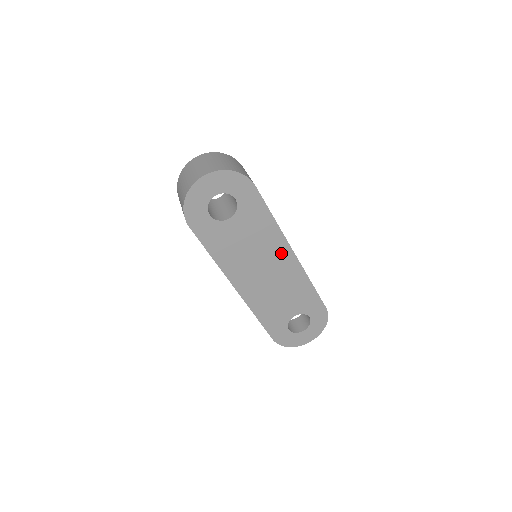
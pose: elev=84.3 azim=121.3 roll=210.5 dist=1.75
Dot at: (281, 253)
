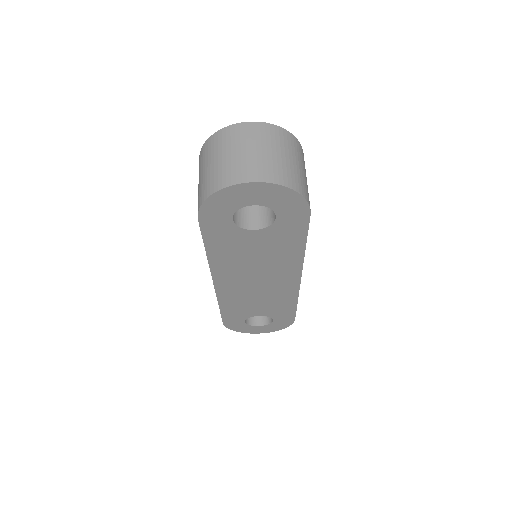
Dot at: (287, 273)
